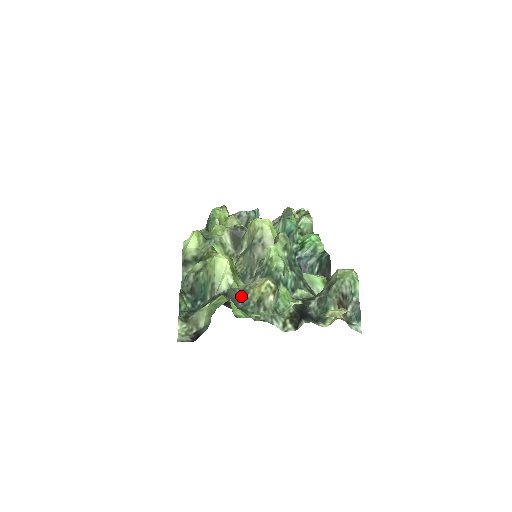
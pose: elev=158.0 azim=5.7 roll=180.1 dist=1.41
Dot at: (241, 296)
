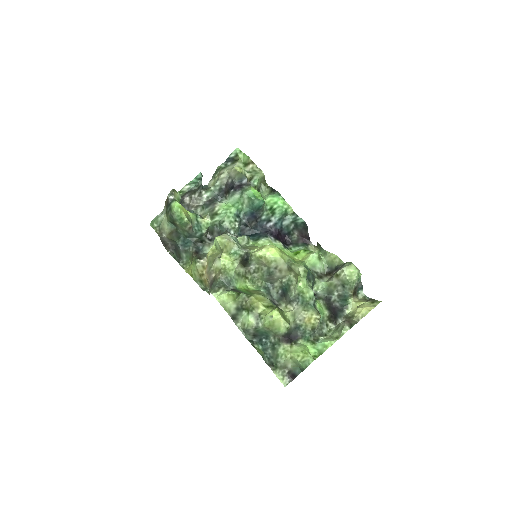
Dot at: (297, 329)
